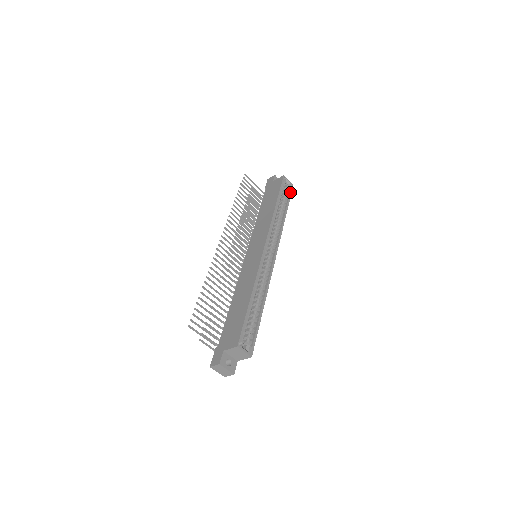
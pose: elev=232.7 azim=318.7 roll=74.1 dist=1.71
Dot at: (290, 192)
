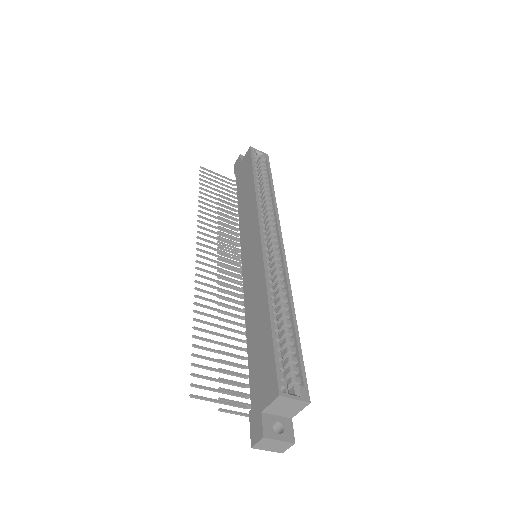
Dot at: (267, 163)
